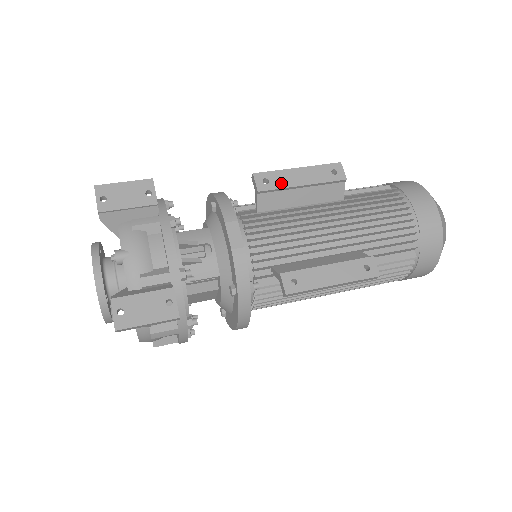
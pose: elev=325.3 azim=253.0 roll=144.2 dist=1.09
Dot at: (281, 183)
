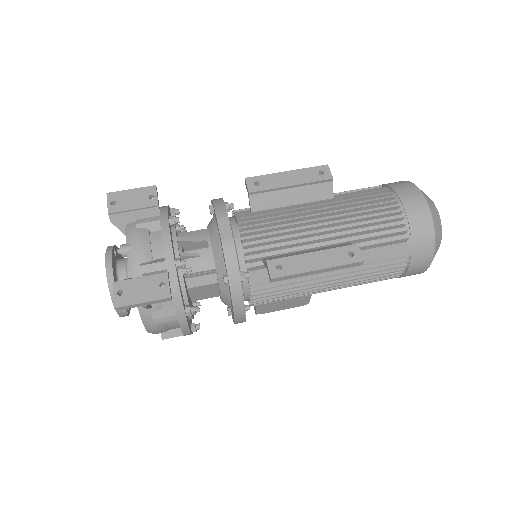
Dot at: (270, 185)
